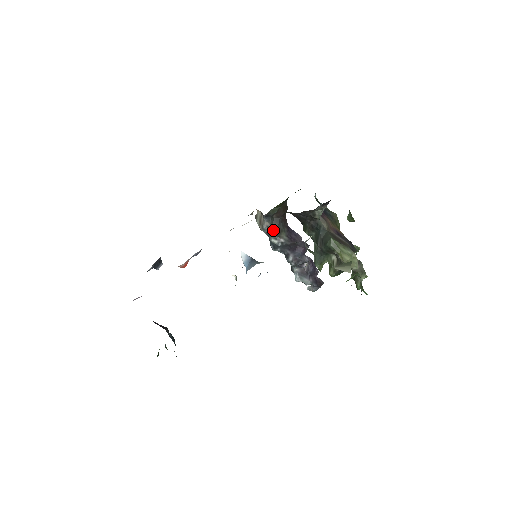
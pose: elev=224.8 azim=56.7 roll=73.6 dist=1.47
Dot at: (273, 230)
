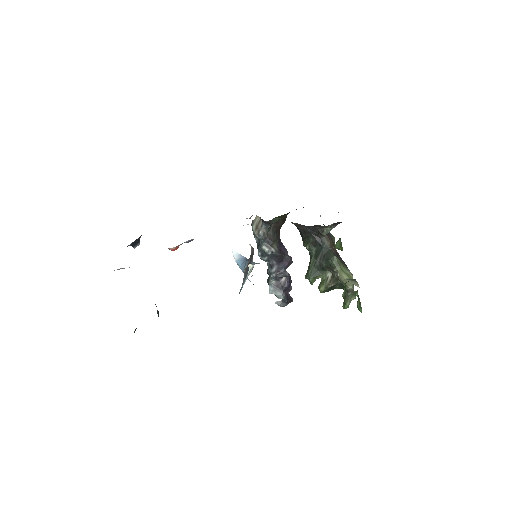
Dot at: (267, 238)
